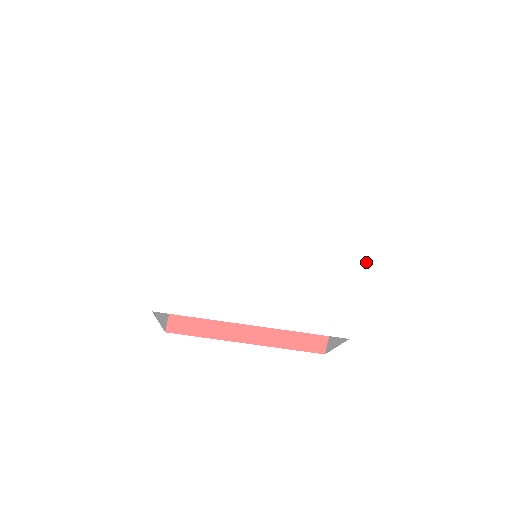
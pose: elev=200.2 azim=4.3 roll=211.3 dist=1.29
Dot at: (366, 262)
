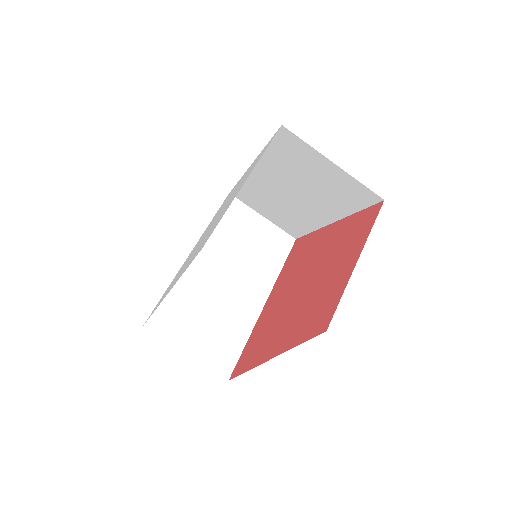
Dot at: occluded
